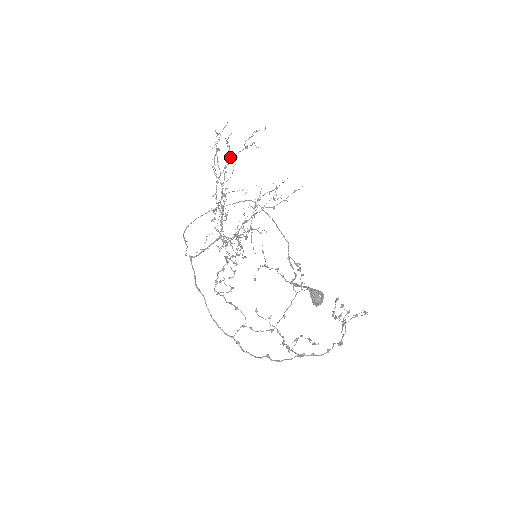
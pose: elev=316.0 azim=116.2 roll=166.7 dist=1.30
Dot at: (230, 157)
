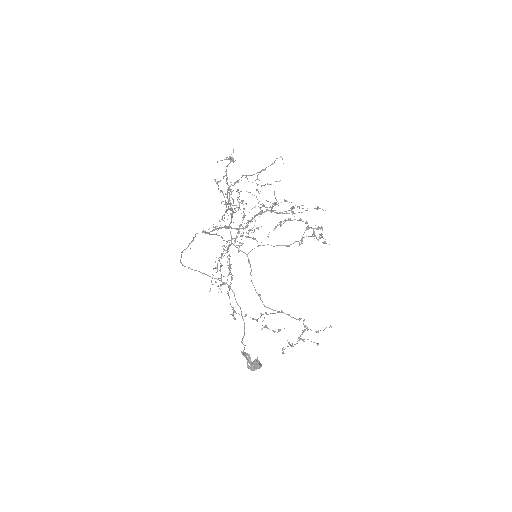
Dot at: (243, 175)
